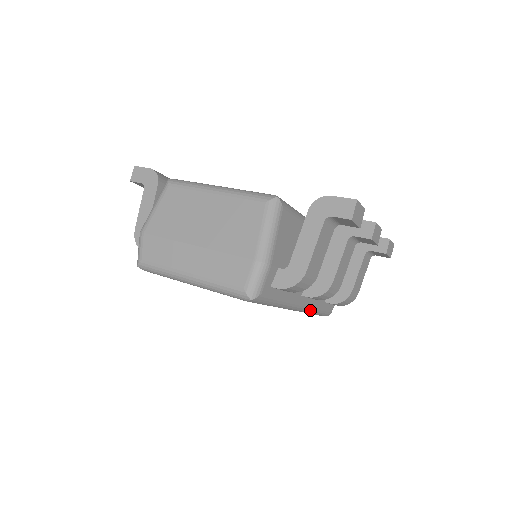
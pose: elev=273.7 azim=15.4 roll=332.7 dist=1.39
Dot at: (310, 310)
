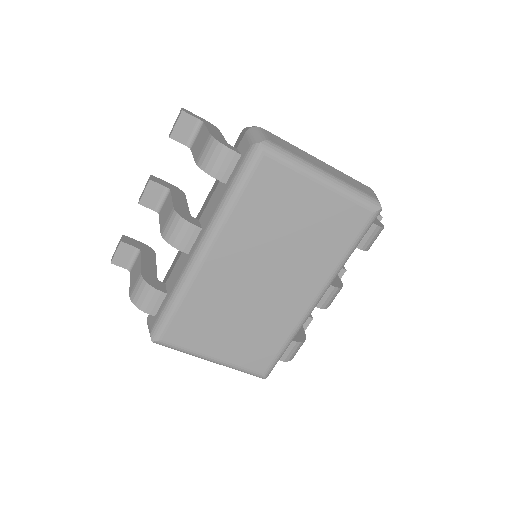
Dot at: occluded
